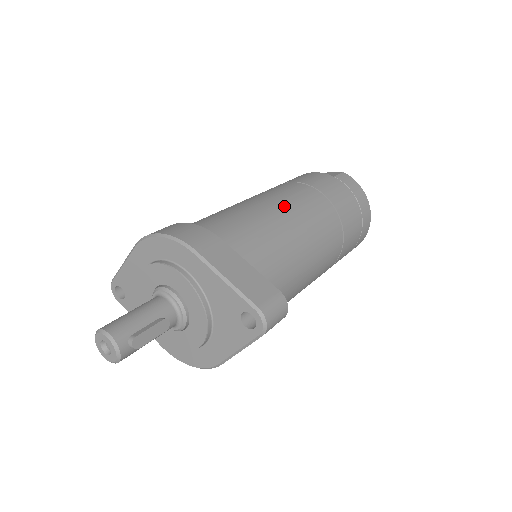
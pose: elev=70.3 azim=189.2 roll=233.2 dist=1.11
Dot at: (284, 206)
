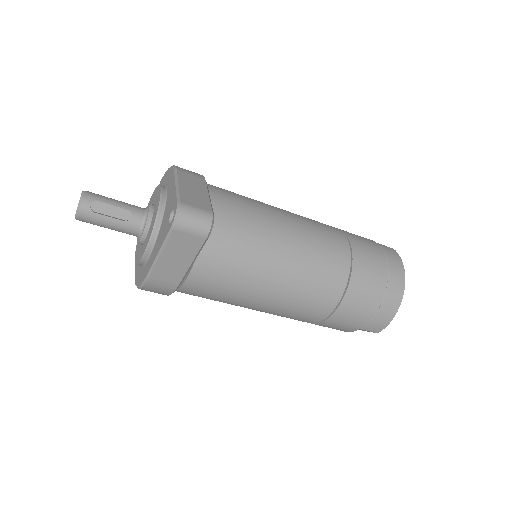
Dot at: (294, 215)
